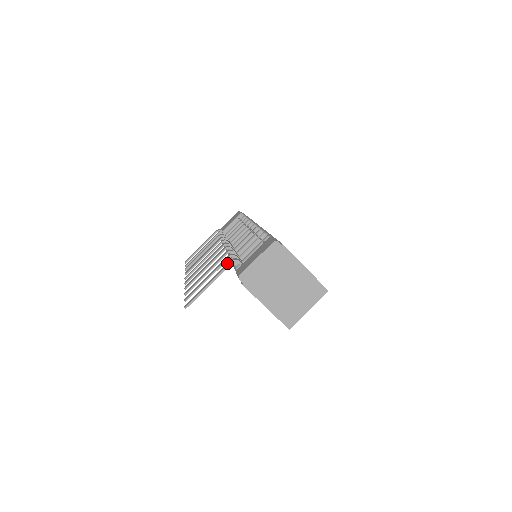
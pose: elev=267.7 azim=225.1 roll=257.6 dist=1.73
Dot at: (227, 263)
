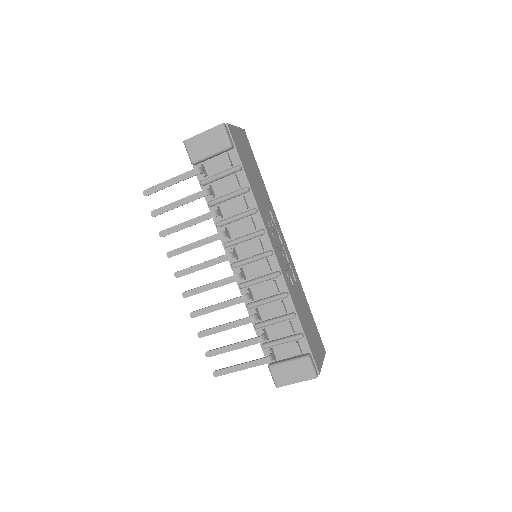
Dot at: (262, 361)
